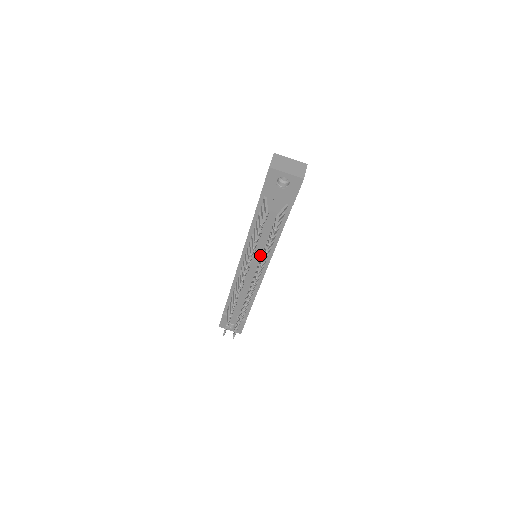
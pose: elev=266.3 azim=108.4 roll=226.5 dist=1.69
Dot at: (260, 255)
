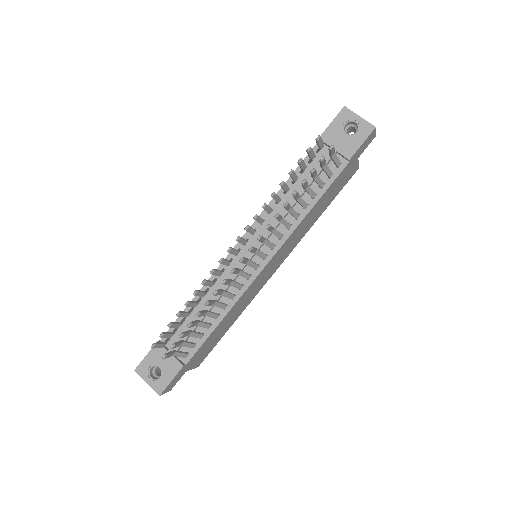
Dot at: (271, 236)
